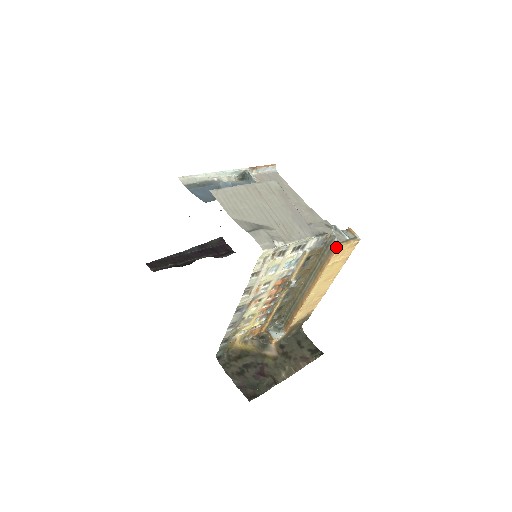
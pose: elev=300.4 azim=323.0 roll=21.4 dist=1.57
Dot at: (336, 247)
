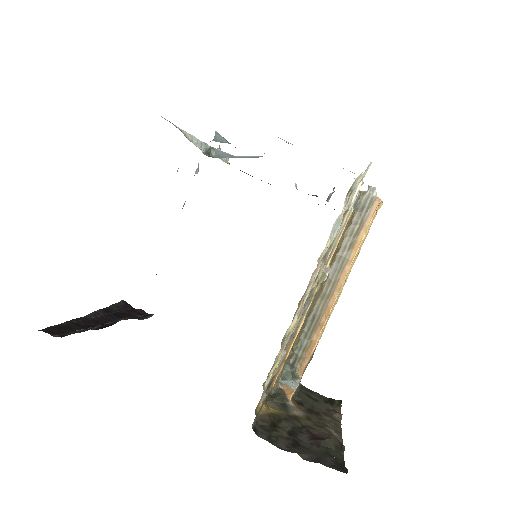
Dot at: (376, 204)
